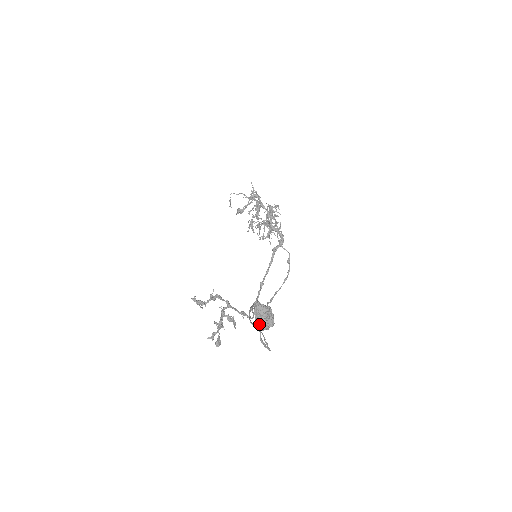
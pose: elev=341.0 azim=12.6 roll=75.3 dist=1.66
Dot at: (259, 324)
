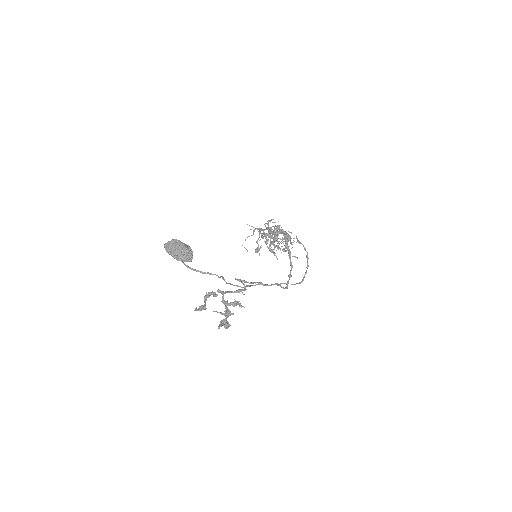
Dot at: (176, 257)
